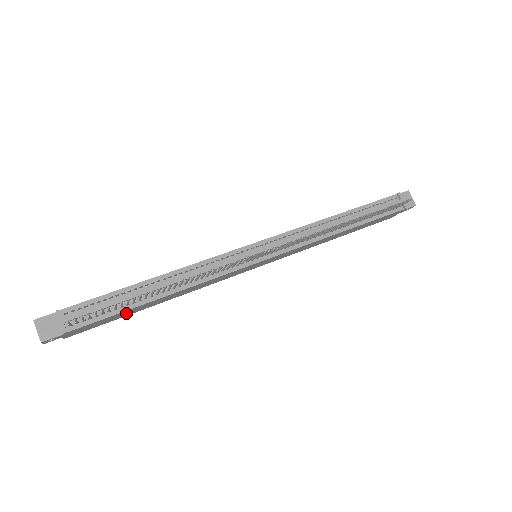
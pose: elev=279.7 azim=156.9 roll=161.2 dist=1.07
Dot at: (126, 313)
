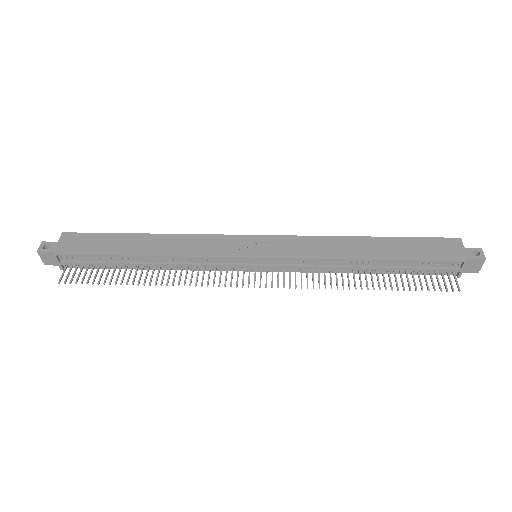
Dot at: occluded
